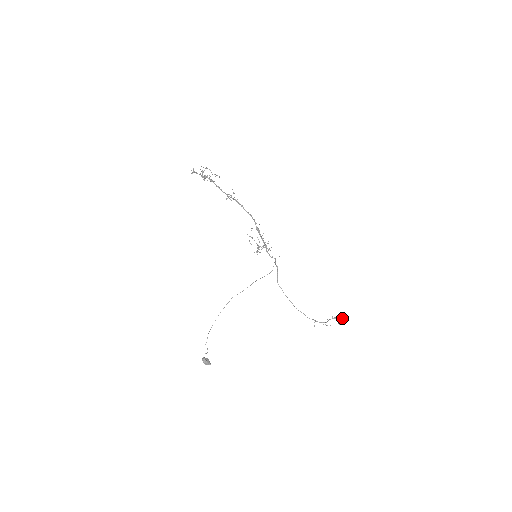
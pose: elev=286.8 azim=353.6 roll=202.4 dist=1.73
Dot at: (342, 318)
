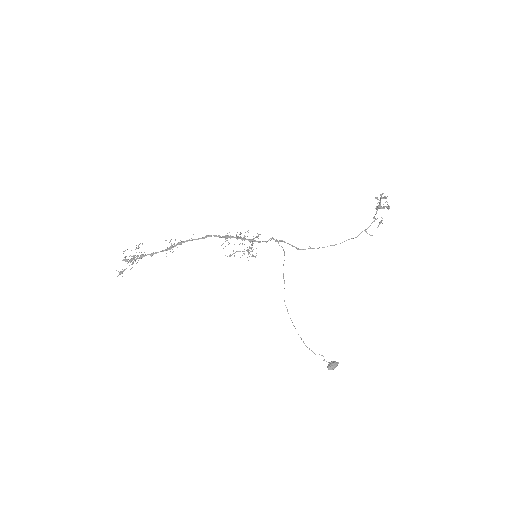
Dot at: occluded
